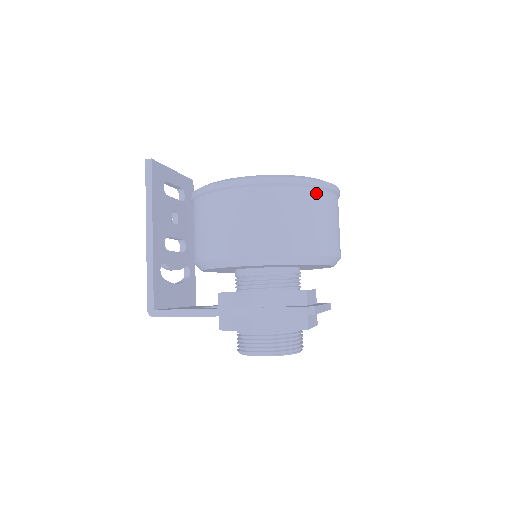
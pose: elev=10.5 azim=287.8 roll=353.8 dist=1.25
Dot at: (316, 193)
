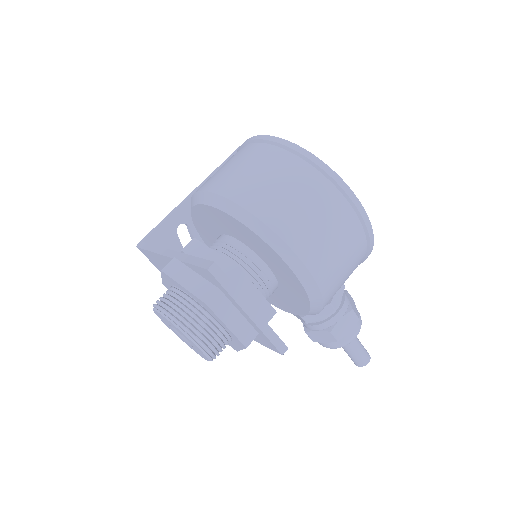
Dot at: (313, 173)
